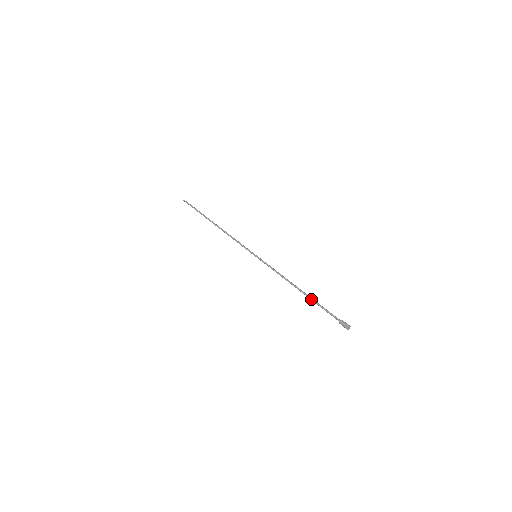
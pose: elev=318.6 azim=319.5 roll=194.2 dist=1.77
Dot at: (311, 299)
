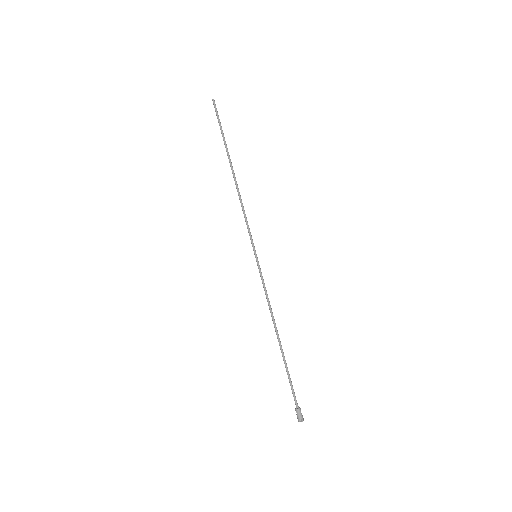
Dot at: (283, 360)
